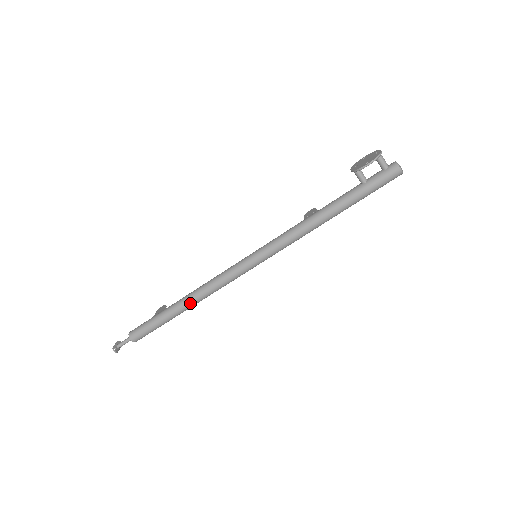
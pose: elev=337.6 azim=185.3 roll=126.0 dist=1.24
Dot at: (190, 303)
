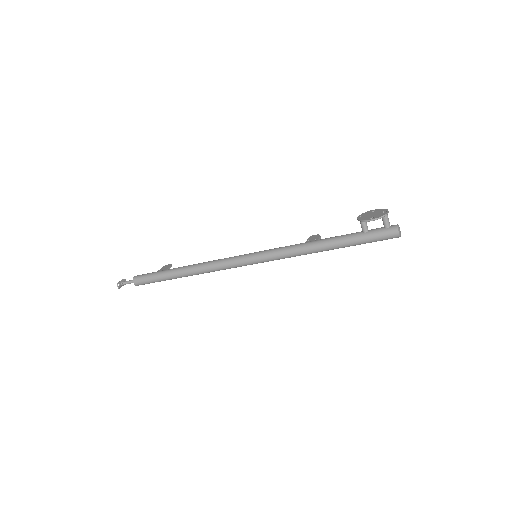
Dot at: (190, 273)
